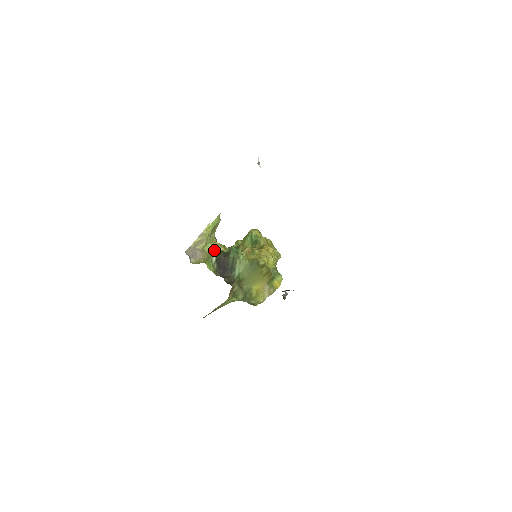
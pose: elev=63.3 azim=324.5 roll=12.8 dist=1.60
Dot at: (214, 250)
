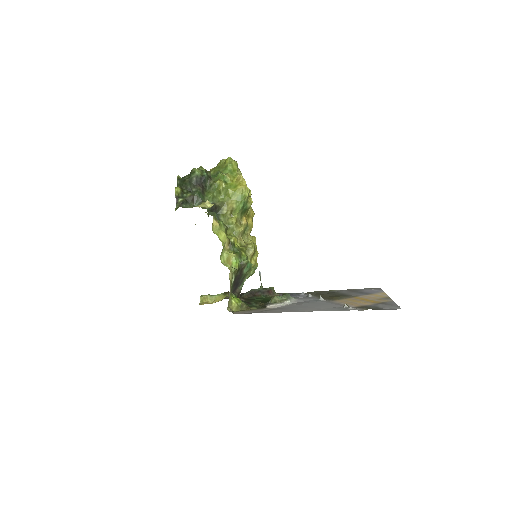
Dot at: (223, 251)
